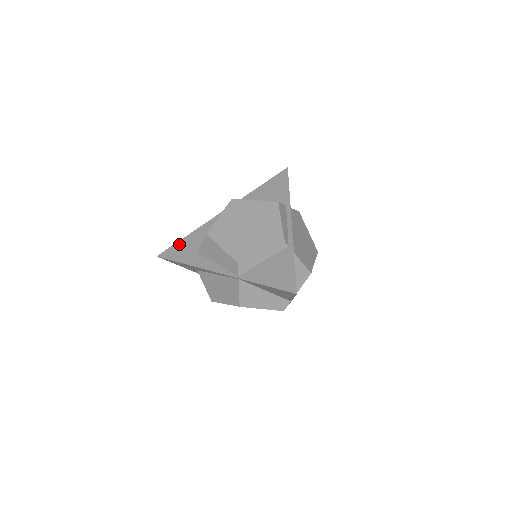
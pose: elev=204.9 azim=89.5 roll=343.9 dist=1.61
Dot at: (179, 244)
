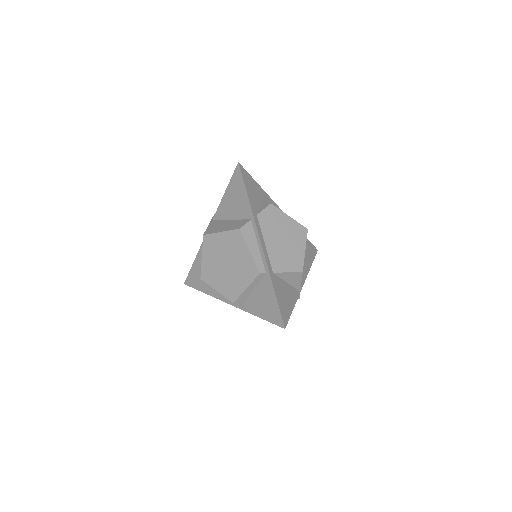
Dot at: (193, 270)
